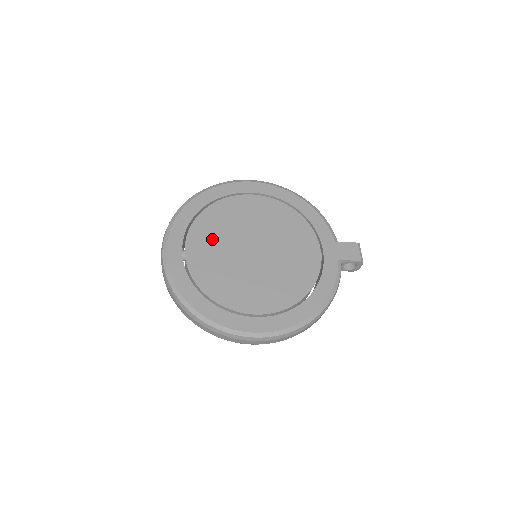
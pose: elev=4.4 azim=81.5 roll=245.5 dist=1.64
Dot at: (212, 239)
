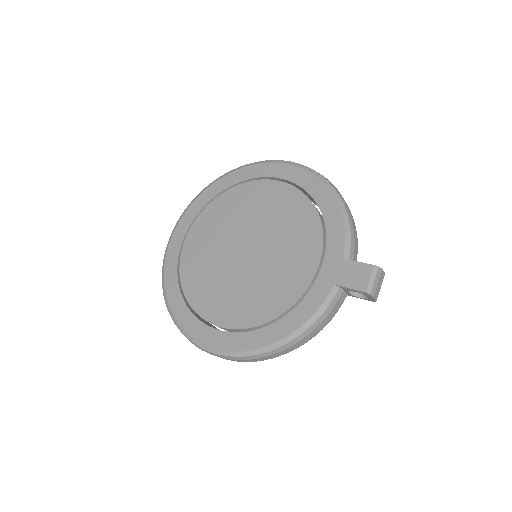
Dot at: (213, 229)
